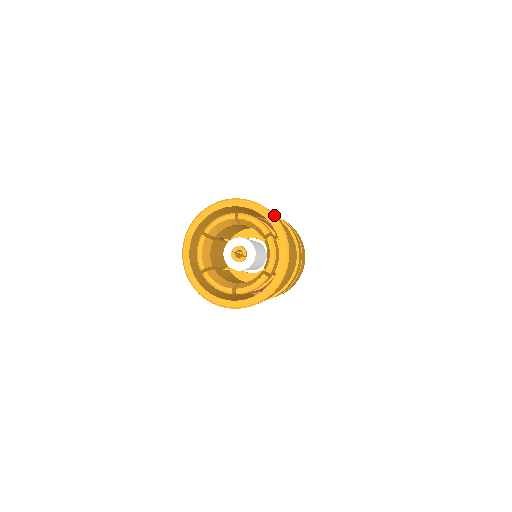
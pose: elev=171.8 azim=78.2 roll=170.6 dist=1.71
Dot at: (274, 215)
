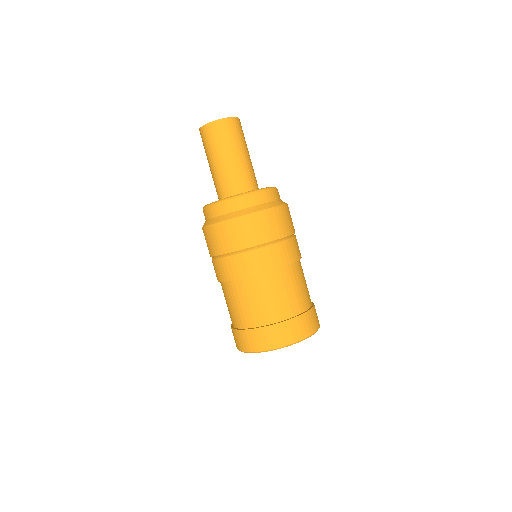
Dot at: occluded
